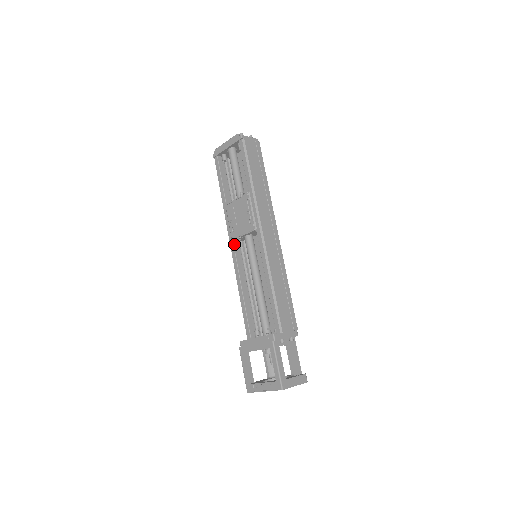
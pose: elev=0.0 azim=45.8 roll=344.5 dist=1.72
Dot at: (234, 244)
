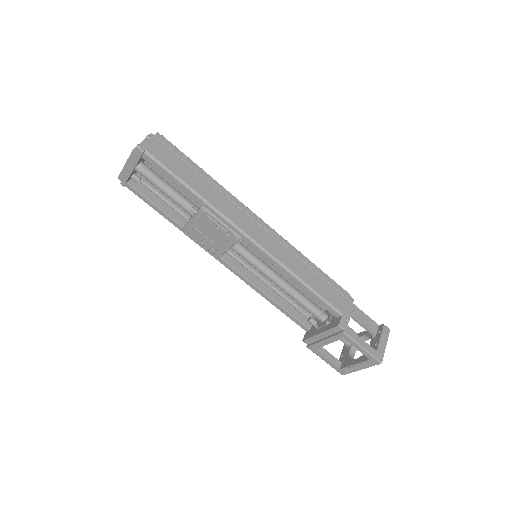
Dot at: (224, 260)
